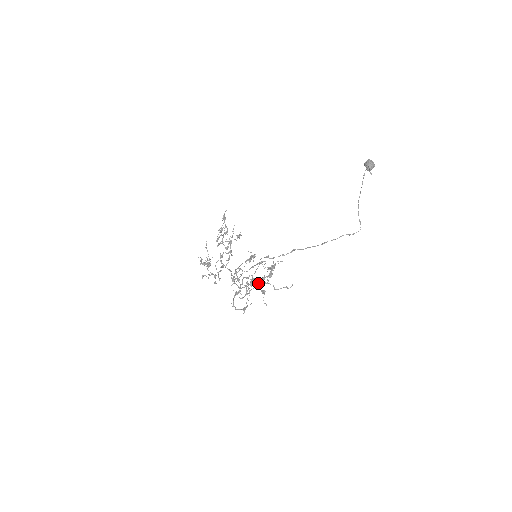
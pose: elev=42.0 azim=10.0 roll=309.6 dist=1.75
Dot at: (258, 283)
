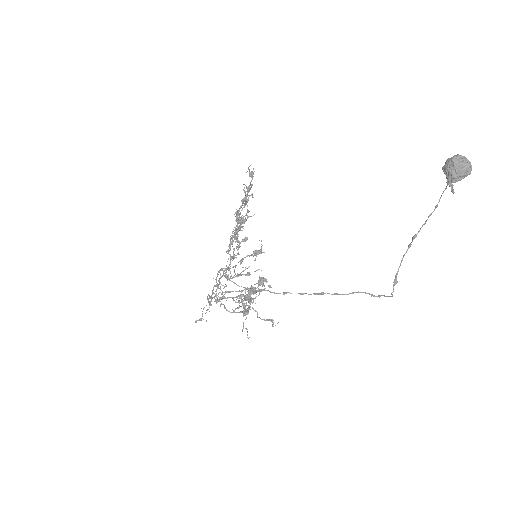
Dot at: (236, 302)
